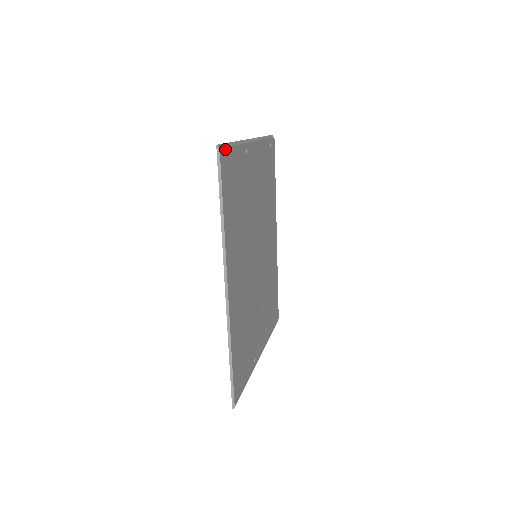
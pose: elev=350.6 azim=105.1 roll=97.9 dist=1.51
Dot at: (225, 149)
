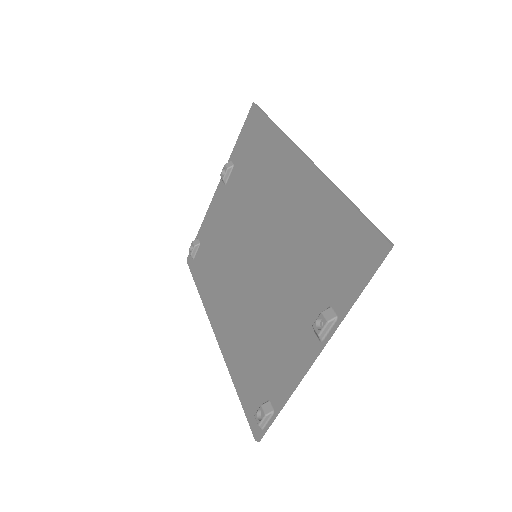
Dot at: occluded
